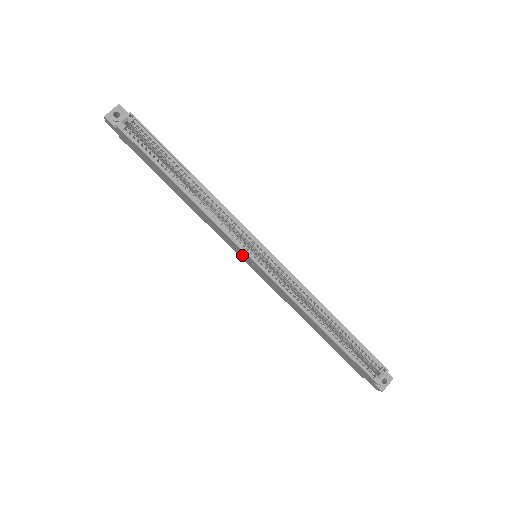
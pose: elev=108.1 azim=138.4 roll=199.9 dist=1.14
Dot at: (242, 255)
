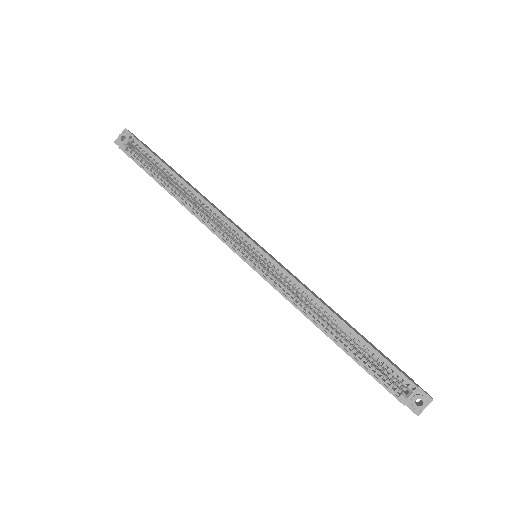
Dot at: occluded
